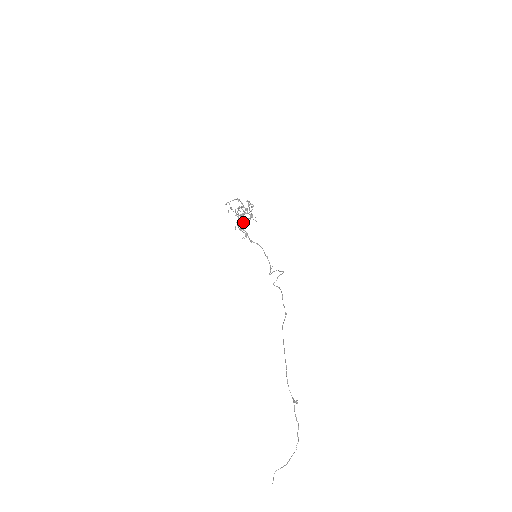
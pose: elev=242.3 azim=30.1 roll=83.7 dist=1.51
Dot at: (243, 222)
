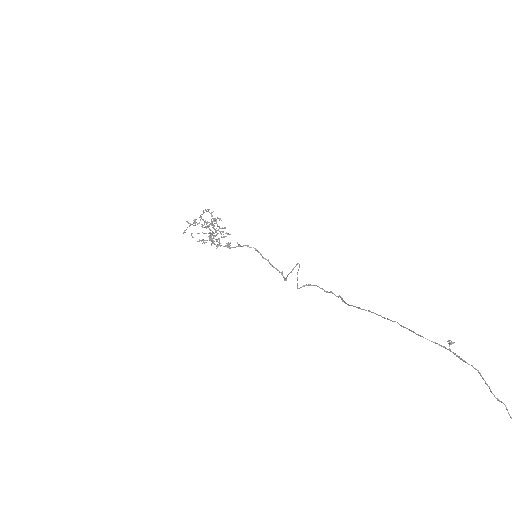
Dot at: (216, 241)
